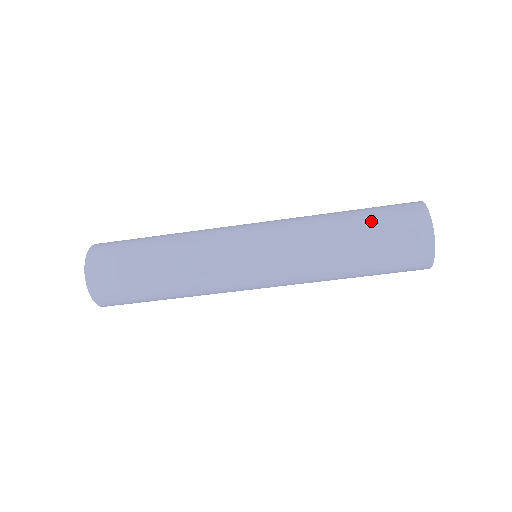
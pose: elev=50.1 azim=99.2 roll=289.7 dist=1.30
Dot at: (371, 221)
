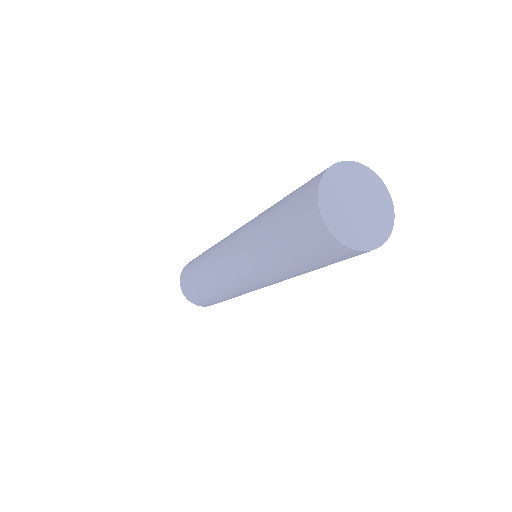
Dot at: (280, 222)
